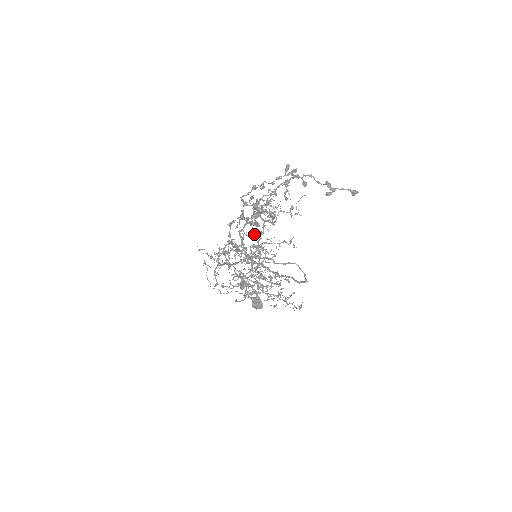
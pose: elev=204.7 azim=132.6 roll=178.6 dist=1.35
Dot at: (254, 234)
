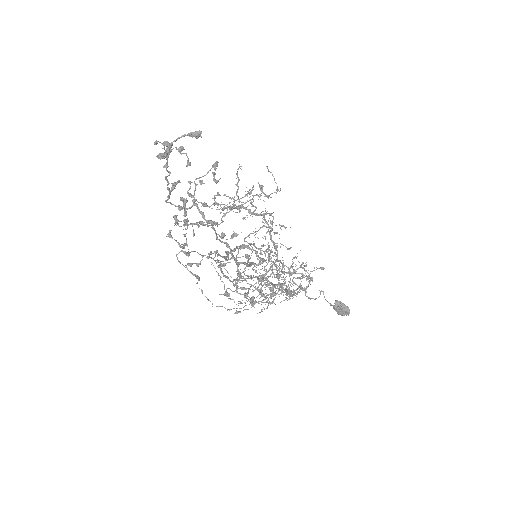
Dot at: (237, 234)
